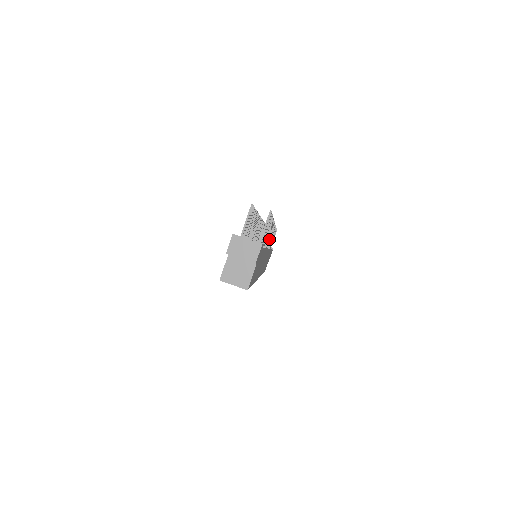
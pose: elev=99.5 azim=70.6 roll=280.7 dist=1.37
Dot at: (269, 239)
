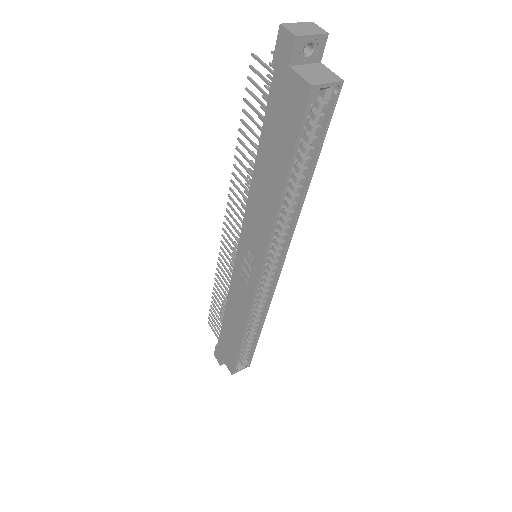
Dot at: occluded
